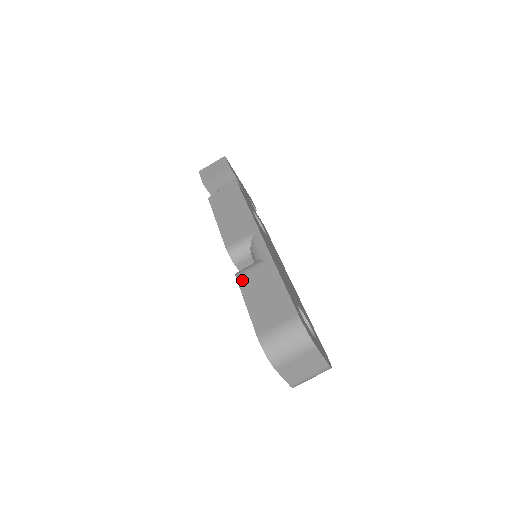
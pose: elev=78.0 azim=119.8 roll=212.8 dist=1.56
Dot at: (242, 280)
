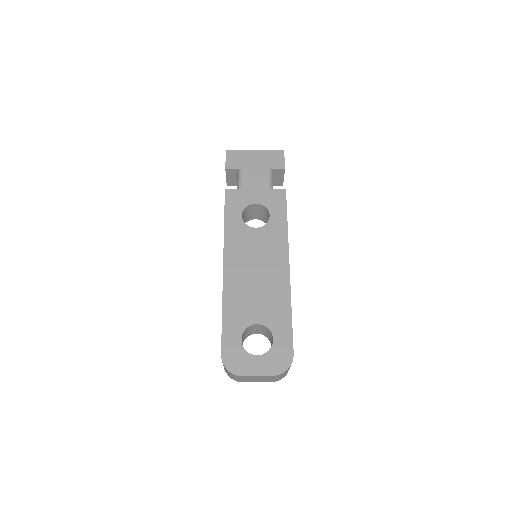
Dot at: occluded
